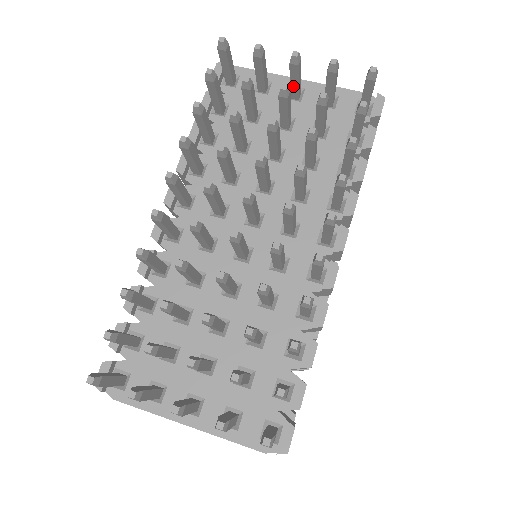
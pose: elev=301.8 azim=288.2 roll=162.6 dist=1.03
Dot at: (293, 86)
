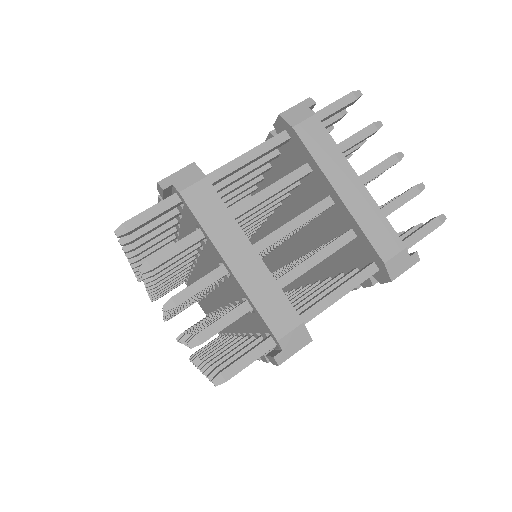
Dot at: (206, 280)
